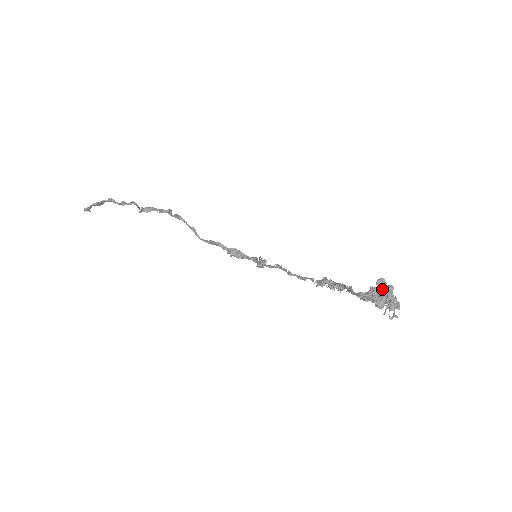
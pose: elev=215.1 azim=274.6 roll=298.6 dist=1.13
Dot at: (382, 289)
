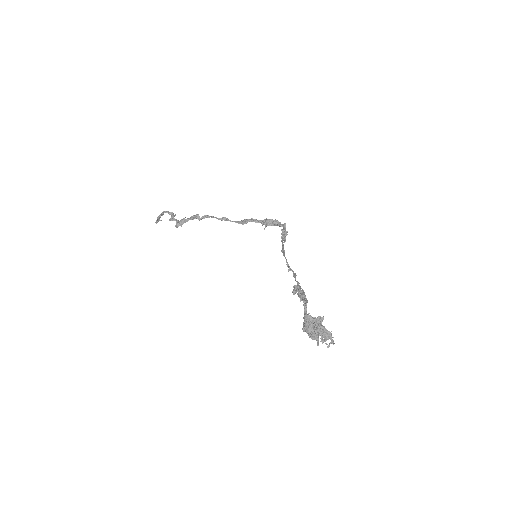
Dot at: (311, 323)
